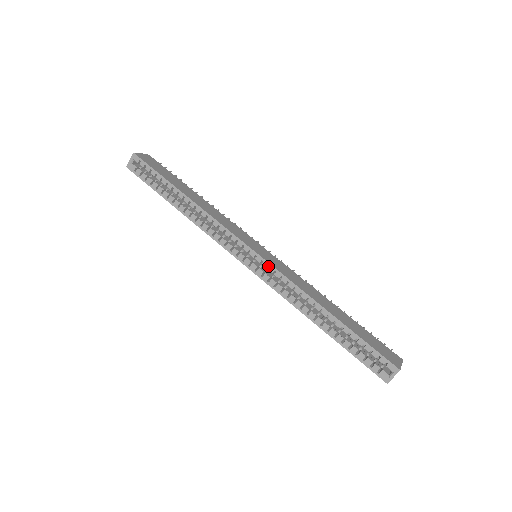
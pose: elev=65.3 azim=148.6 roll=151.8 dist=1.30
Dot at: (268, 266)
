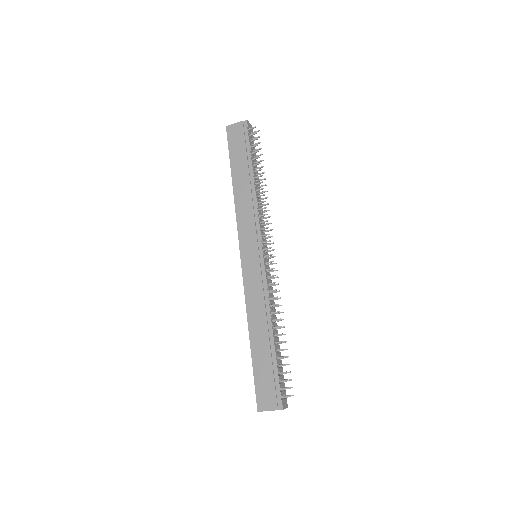
Dot at: (248, 273)
